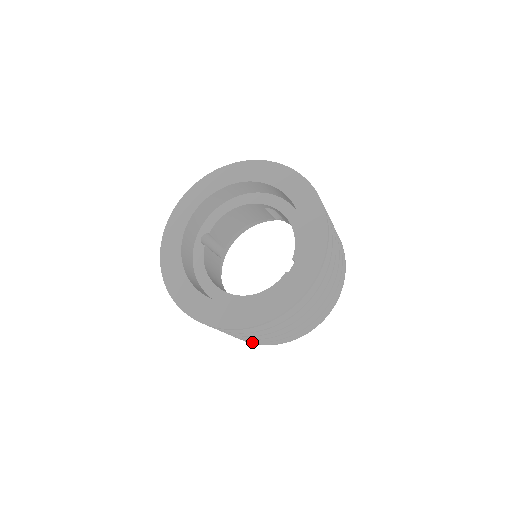
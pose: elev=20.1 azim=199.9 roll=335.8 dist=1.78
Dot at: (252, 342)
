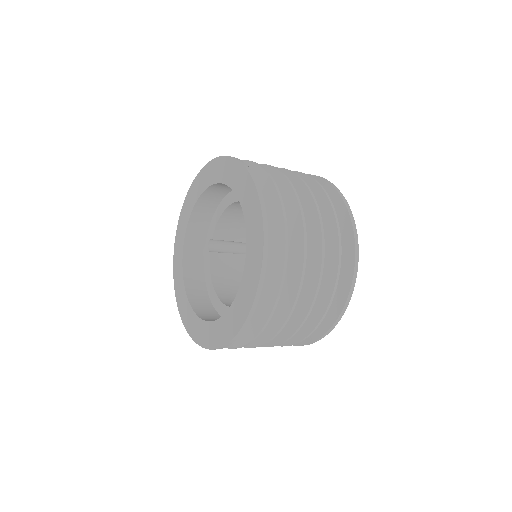
Dot at: occluded
